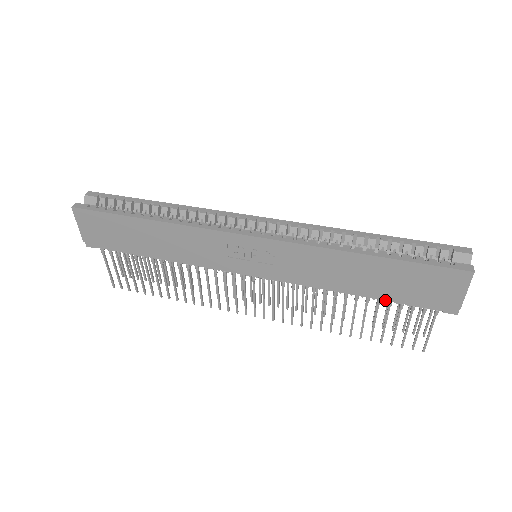
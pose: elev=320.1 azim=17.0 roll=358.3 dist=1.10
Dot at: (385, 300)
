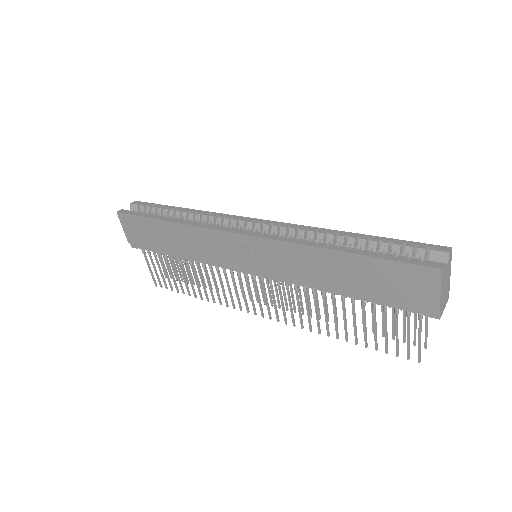
Dot at: (367, 301)
